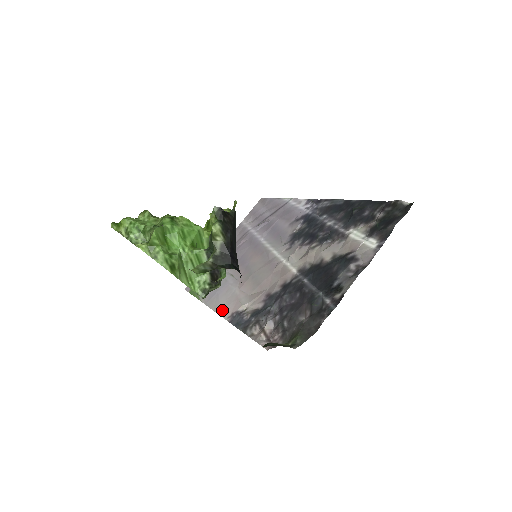
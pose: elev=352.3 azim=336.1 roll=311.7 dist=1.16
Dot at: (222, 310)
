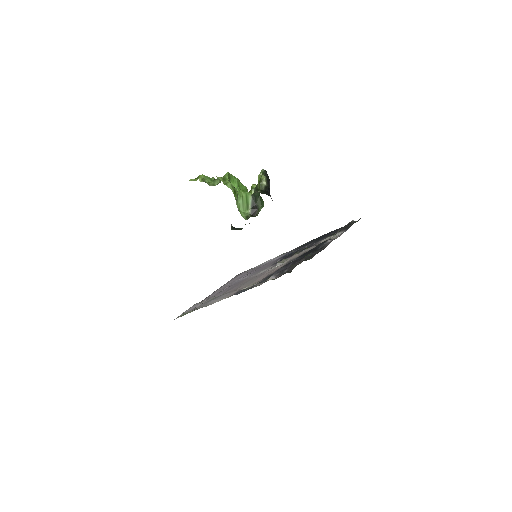
Dot at: (223, 298)
